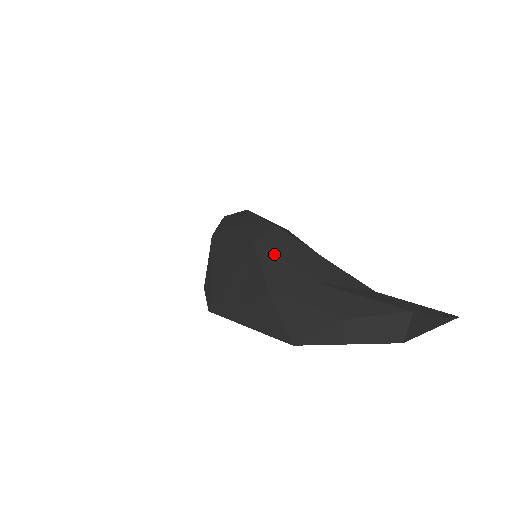
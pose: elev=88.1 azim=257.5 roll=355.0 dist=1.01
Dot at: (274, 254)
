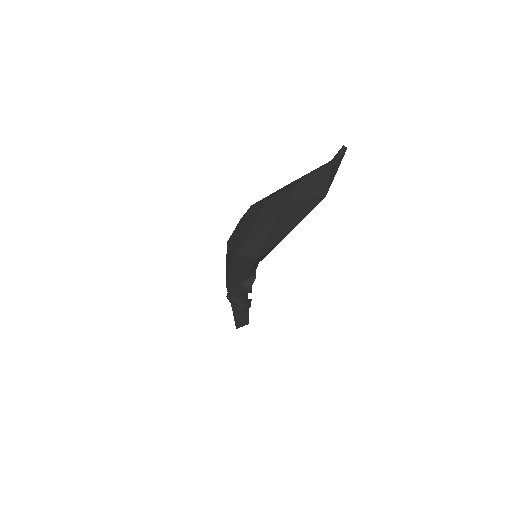
Dot at: (264, 198)
